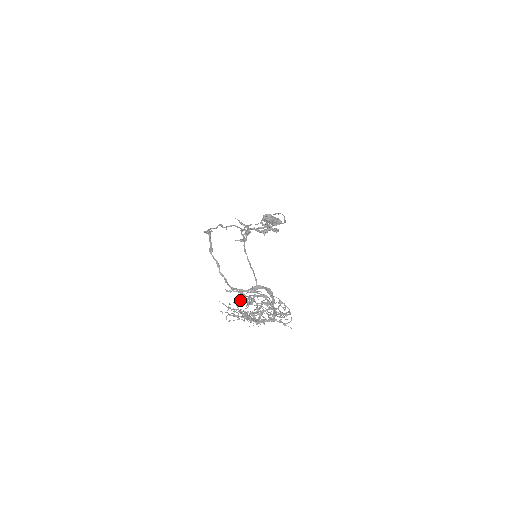
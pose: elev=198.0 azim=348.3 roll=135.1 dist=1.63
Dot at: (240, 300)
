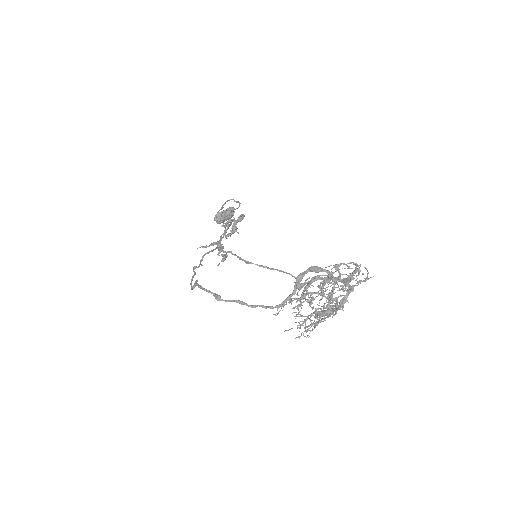
Dot at: (297, 308)
